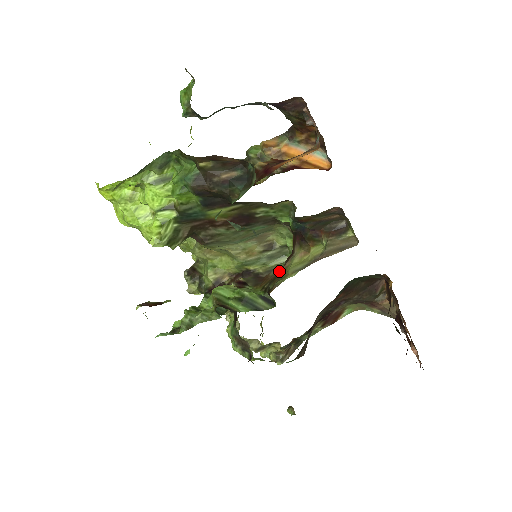
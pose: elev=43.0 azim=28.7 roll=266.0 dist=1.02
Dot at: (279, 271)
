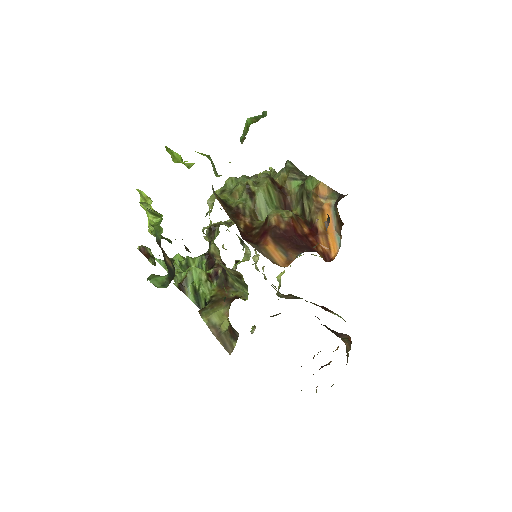
Dot at: (231, 295)
